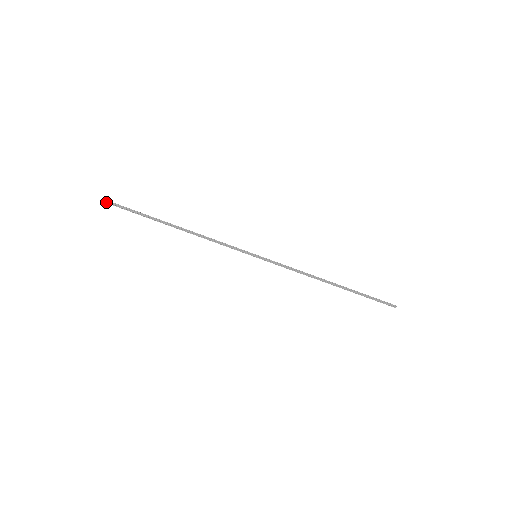
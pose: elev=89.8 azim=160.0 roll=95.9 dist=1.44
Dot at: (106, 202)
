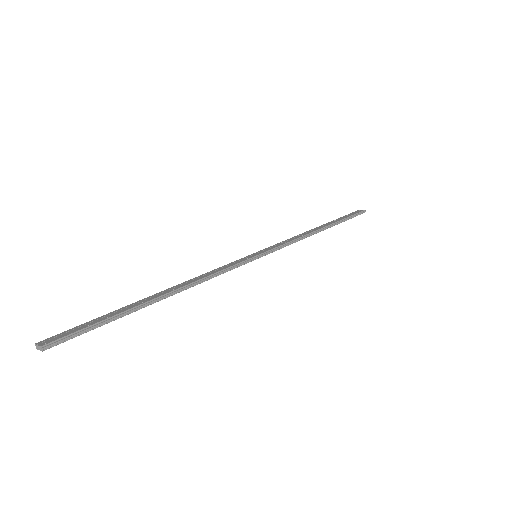
Dot at: (43, 350)
